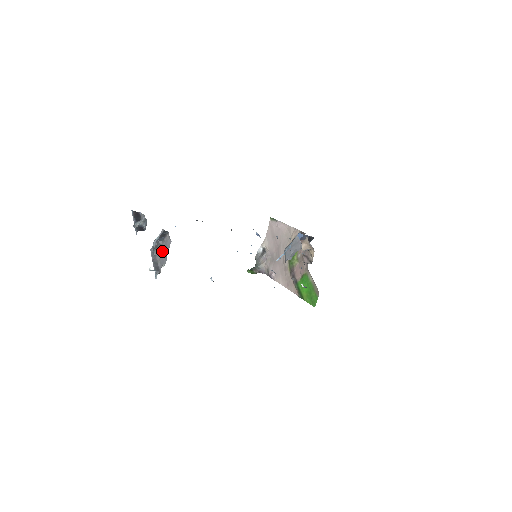
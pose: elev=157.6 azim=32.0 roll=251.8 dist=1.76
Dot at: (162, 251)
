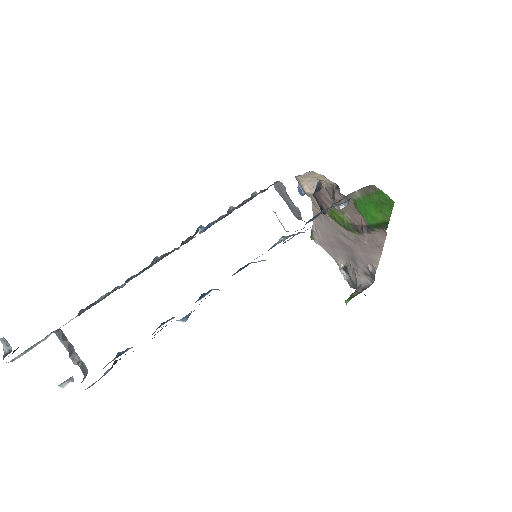
Dot at: occluded
